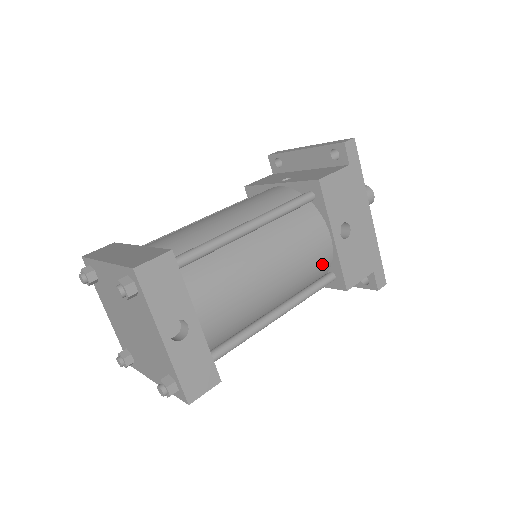
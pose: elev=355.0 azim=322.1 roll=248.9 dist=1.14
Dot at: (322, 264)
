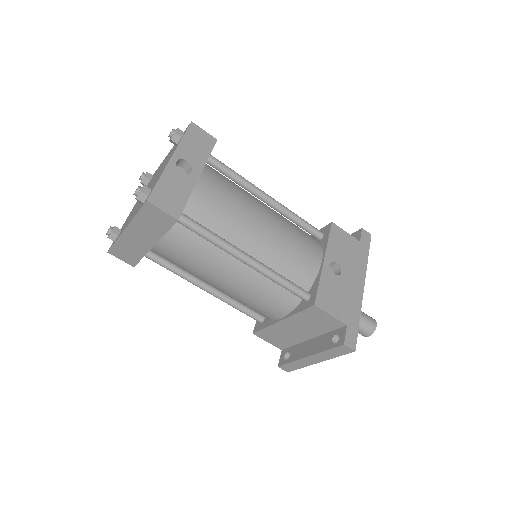
Dot at: (304, 272)
